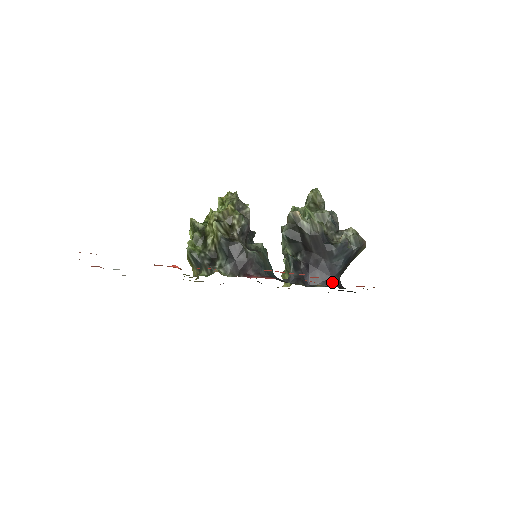
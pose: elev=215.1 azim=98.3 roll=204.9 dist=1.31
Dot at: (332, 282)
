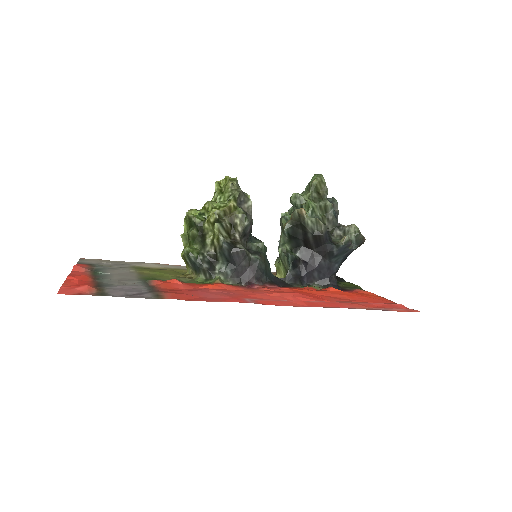
Dot at: (329, 282)
